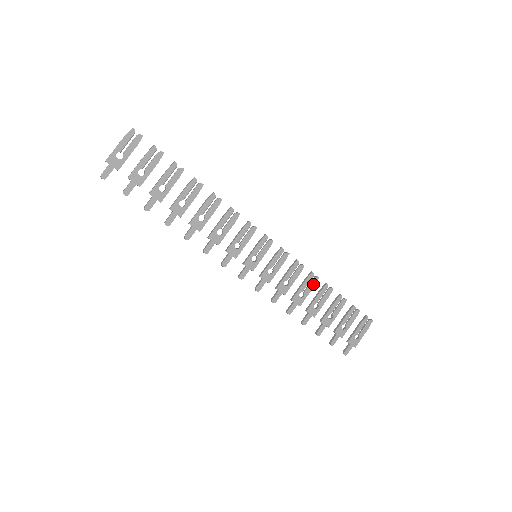
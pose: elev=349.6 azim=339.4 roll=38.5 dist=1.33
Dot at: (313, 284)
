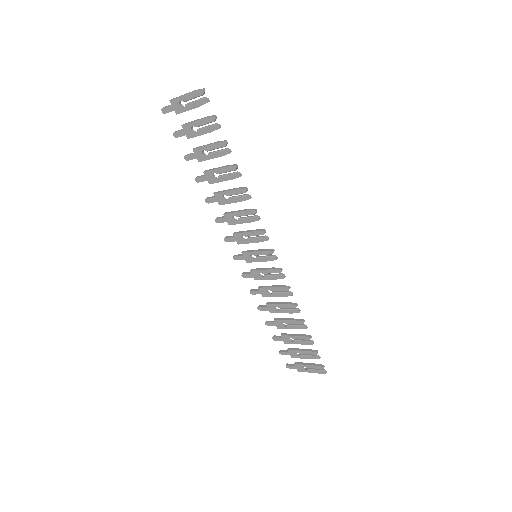
Dot at: (291, 311)
